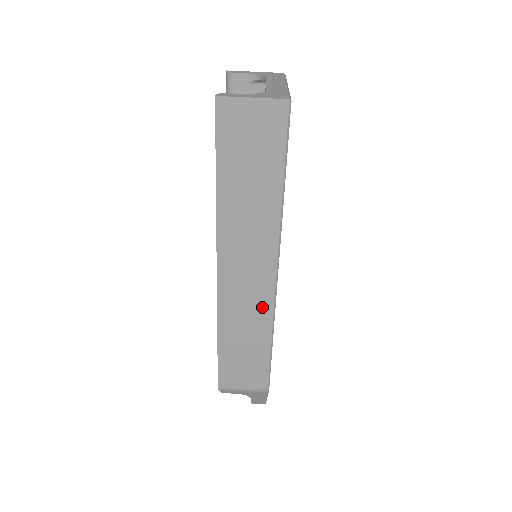
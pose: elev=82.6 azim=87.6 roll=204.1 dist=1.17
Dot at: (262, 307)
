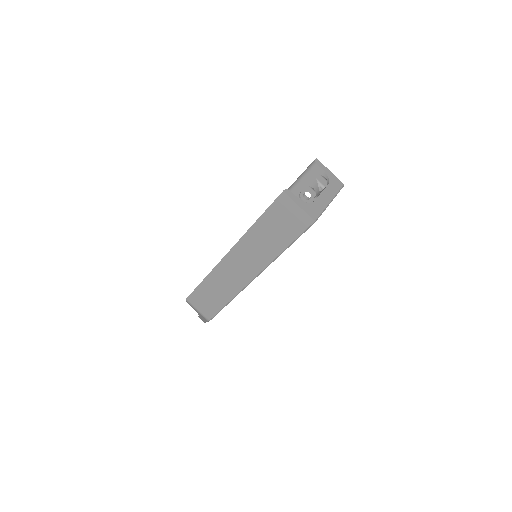
Dot at: (235, 286)
